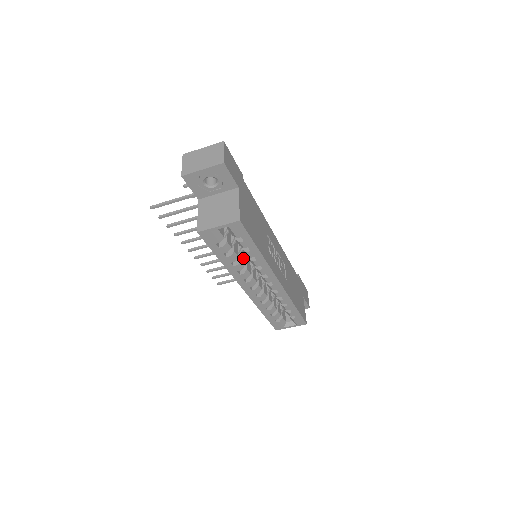
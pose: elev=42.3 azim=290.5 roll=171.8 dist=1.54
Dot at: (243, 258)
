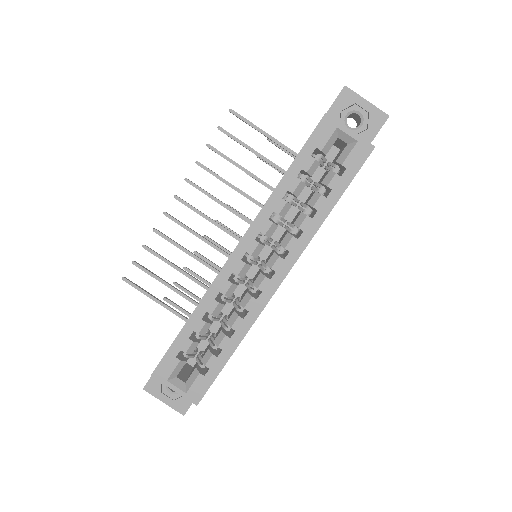
Dot at: occluded
